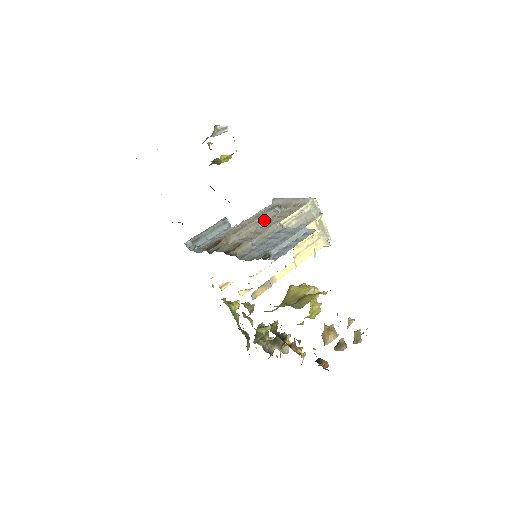
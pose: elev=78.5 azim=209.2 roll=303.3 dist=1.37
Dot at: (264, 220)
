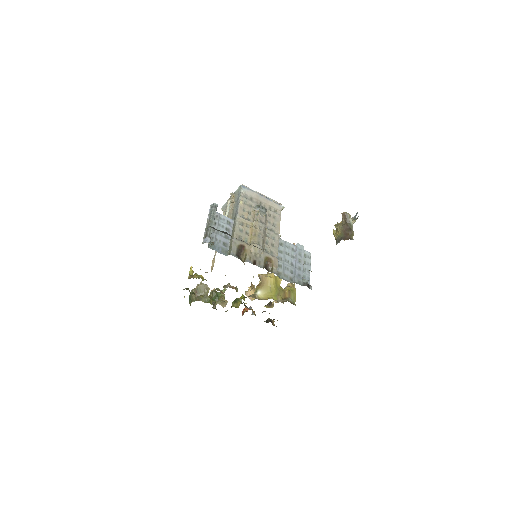
Dot at: (266, 228)
